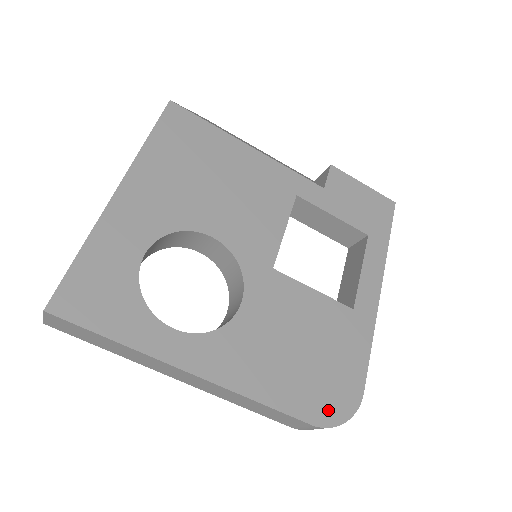
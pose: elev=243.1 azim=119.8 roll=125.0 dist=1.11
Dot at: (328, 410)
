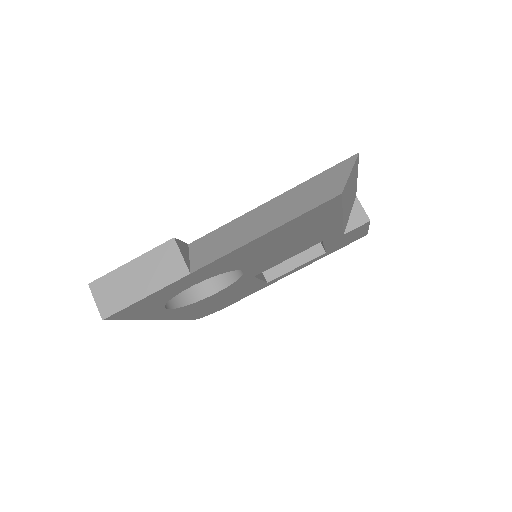
Dot at: (204, 315)
